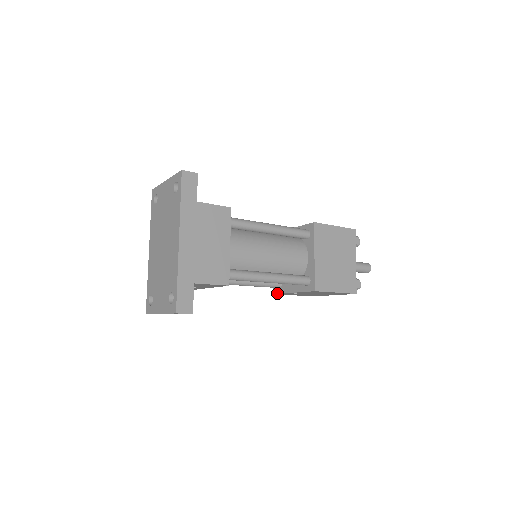
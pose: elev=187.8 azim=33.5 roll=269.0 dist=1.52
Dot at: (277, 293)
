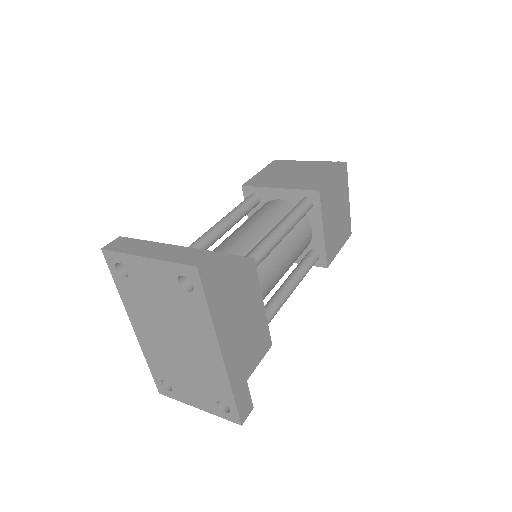
Dot at: occluded
